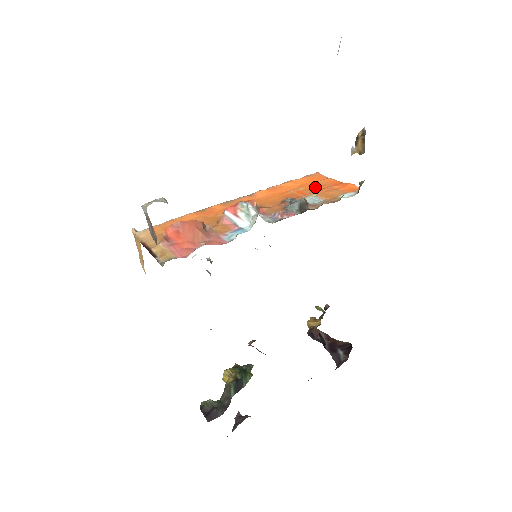
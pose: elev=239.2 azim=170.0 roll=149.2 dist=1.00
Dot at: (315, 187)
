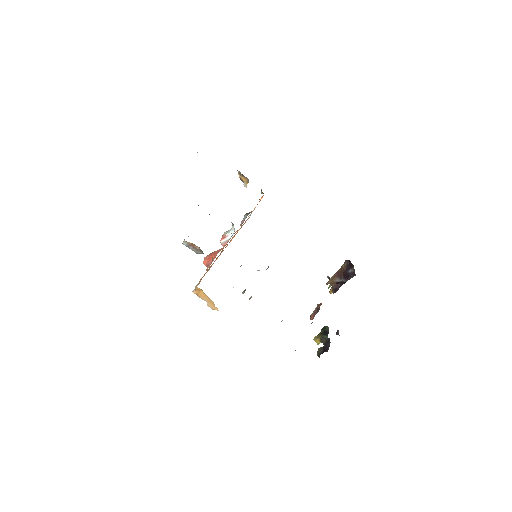
Dot at: occluded
